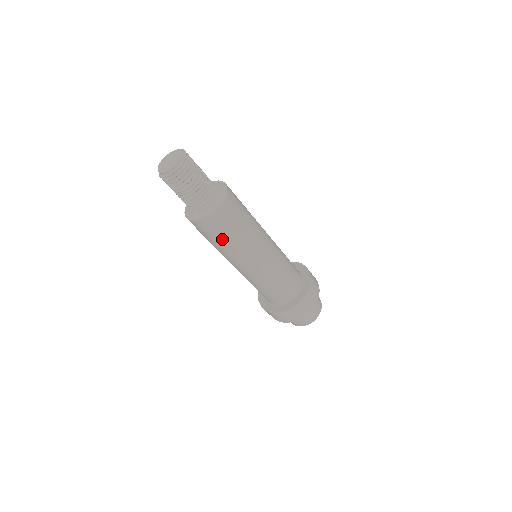
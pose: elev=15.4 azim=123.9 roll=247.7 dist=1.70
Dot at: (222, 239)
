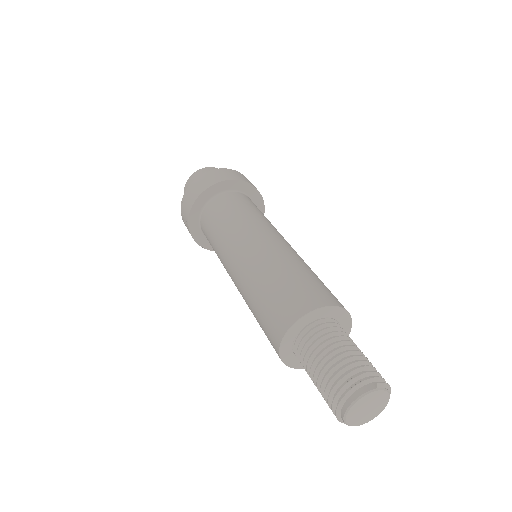
Dot at: occluded
